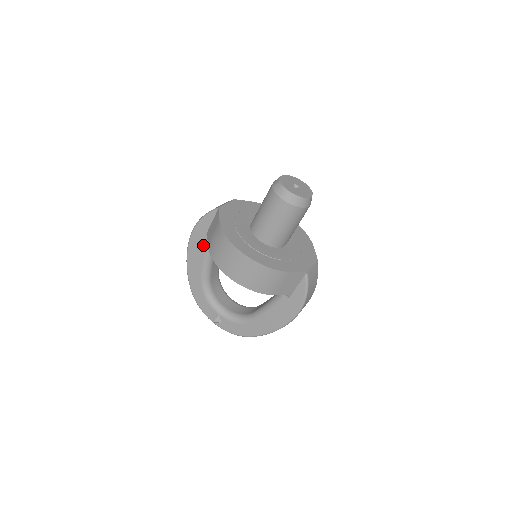
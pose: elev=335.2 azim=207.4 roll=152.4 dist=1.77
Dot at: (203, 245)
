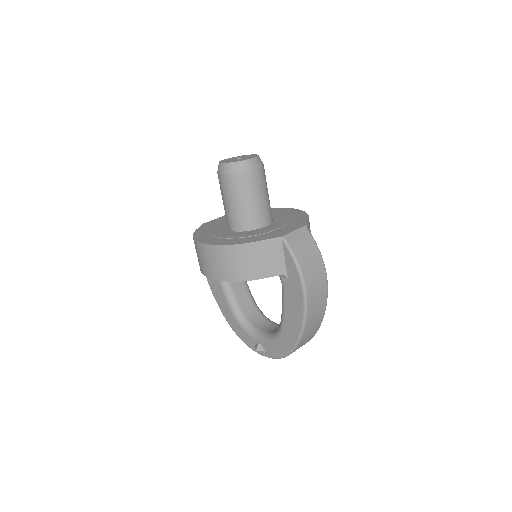
Dot at: occluded
